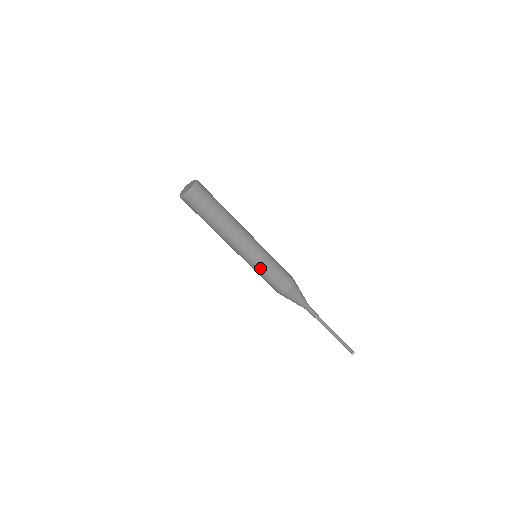
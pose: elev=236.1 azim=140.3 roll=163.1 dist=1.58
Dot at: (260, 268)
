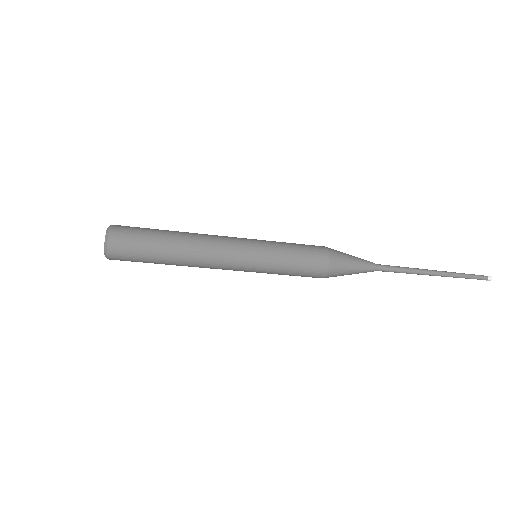
Dot at: occluded
